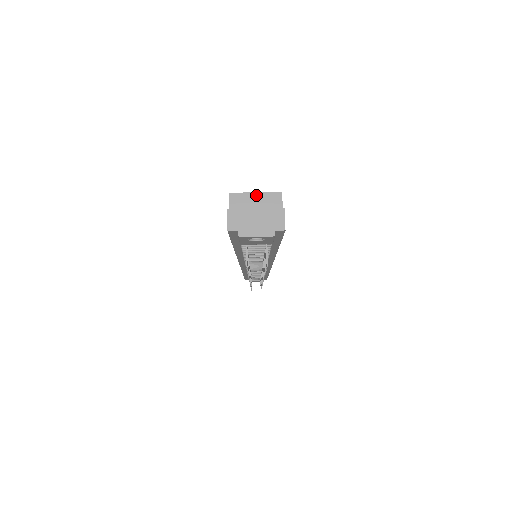
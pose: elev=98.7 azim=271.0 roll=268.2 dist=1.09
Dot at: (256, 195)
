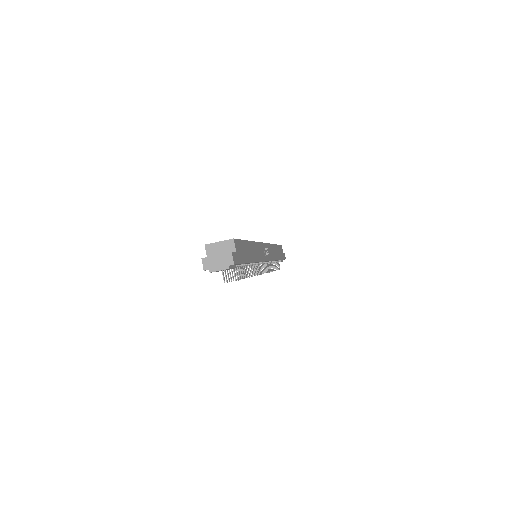
Dot at: (219, 243)
